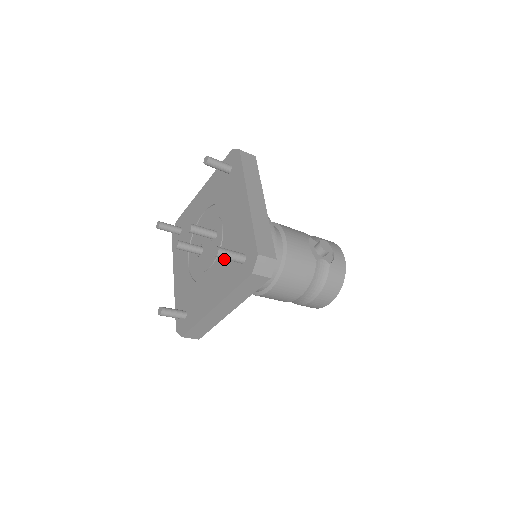
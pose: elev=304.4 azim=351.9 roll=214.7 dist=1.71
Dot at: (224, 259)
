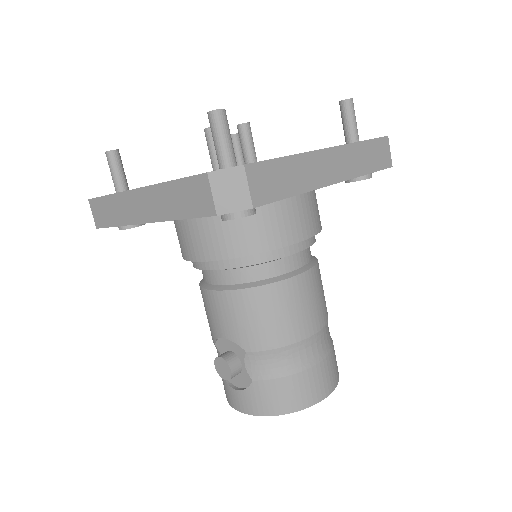
Dot at: occluded
